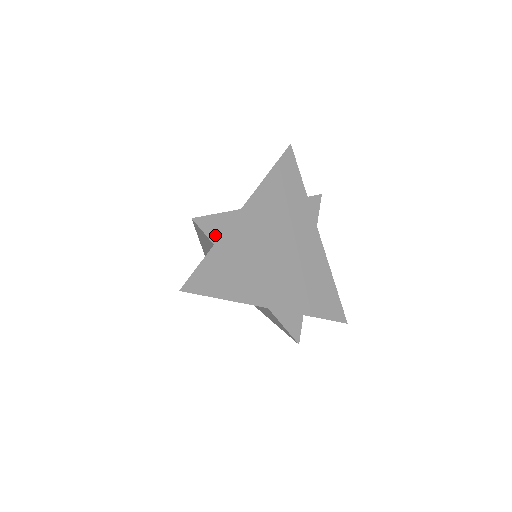
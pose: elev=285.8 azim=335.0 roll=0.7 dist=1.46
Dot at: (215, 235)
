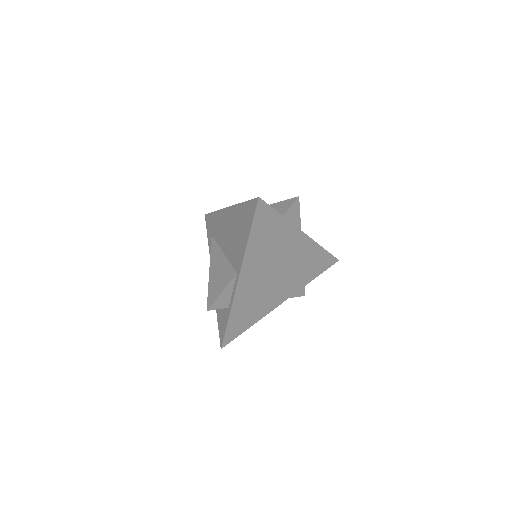
Dot at: (287, 217)
